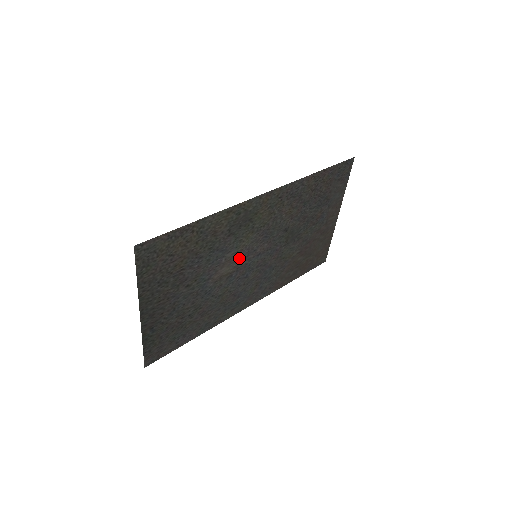
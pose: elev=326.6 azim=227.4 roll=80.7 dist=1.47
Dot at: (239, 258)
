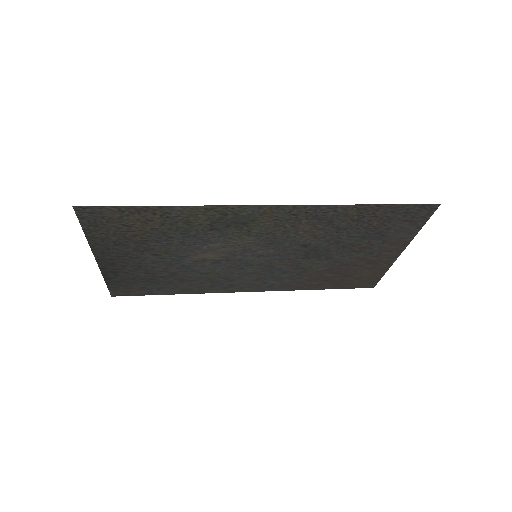
Dot at: (230, 251)
